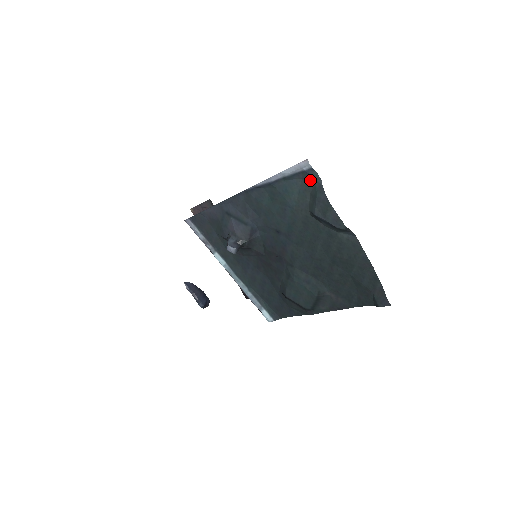
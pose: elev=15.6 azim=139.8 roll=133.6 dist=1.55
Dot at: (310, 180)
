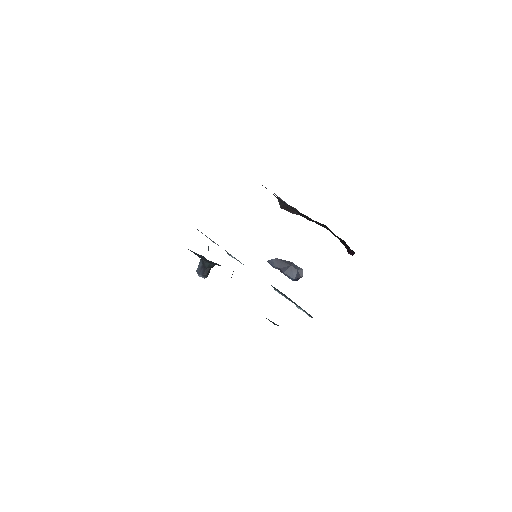
Dot at: occluded
